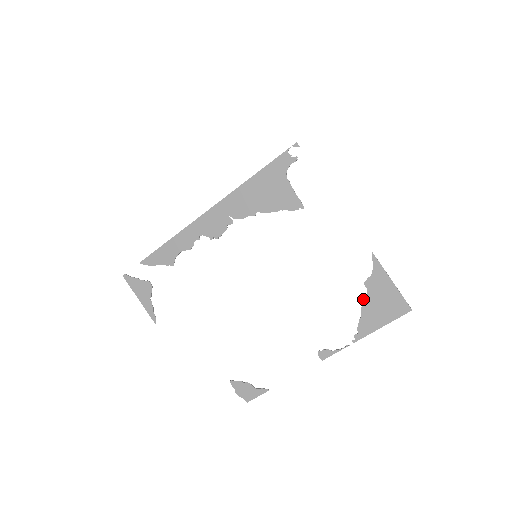
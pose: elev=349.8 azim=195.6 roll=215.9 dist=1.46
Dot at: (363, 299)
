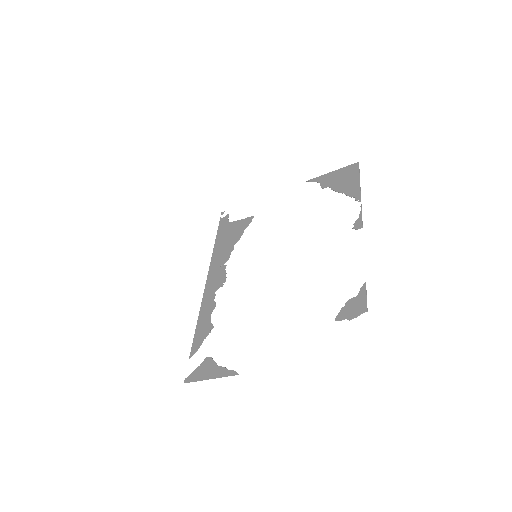
Dot at: occluded
